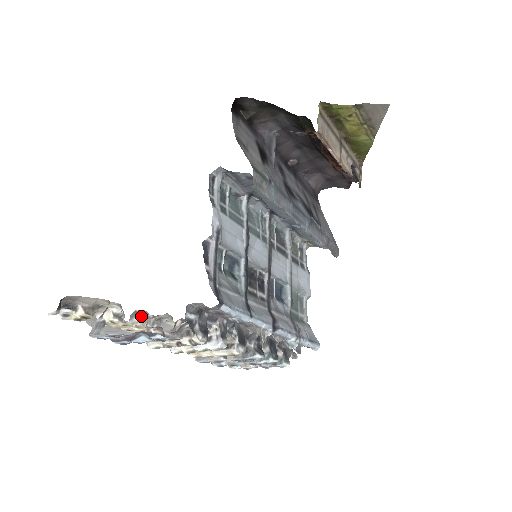
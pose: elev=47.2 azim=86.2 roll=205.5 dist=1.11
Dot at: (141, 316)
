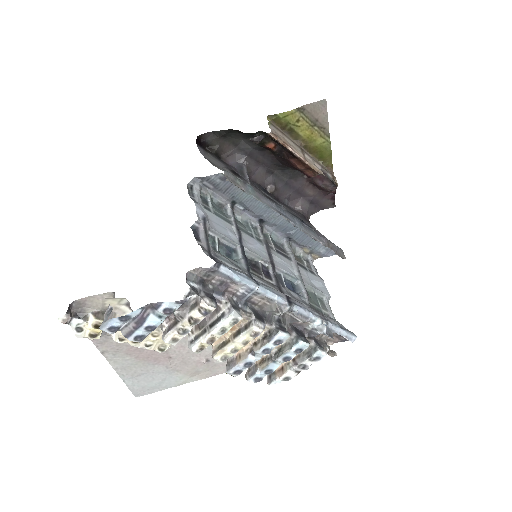
Dot at: occluded
